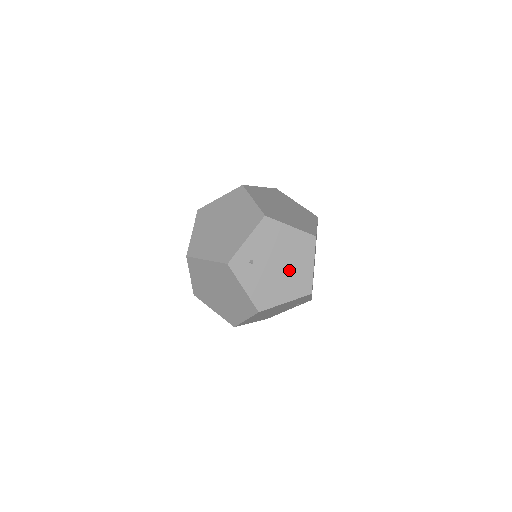
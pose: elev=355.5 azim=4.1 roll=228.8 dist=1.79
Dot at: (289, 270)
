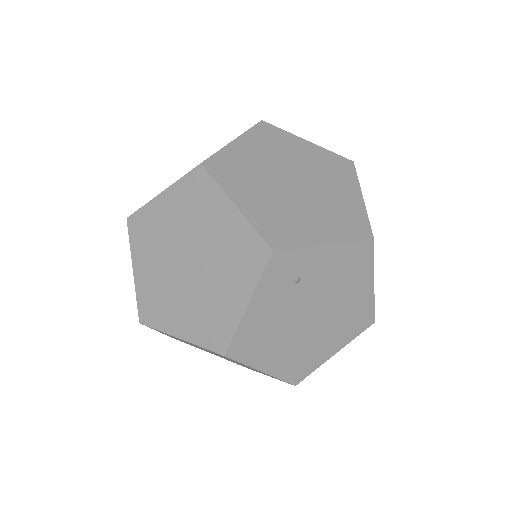
Dot at: (312, 334)
